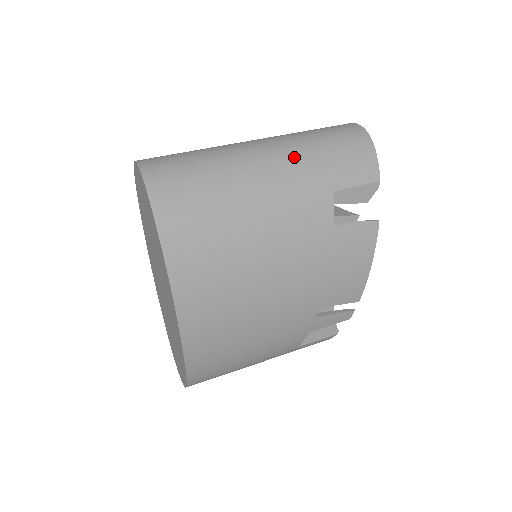
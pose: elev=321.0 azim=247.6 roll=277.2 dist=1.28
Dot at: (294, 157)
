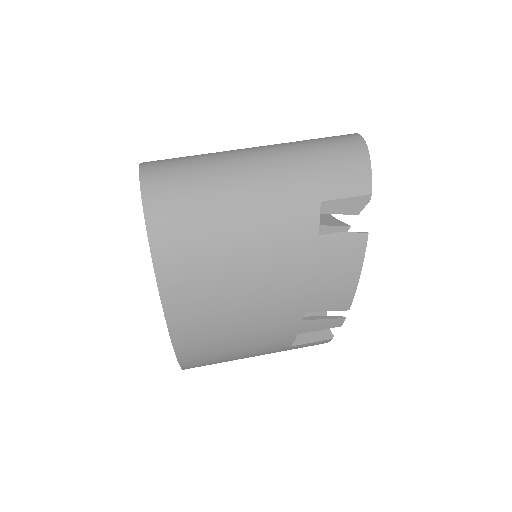
Dot at: (284, 166)
